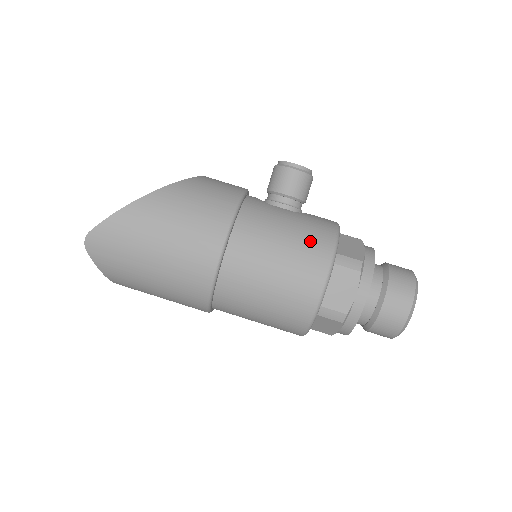
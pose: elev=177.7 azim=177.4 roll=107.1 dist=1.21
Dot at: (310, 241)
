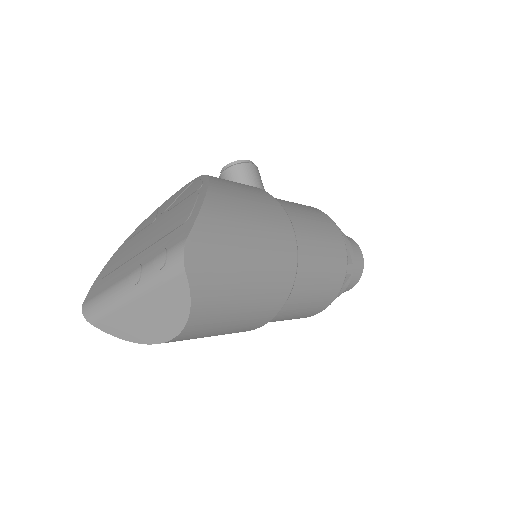
Dot at: (313, 210)
